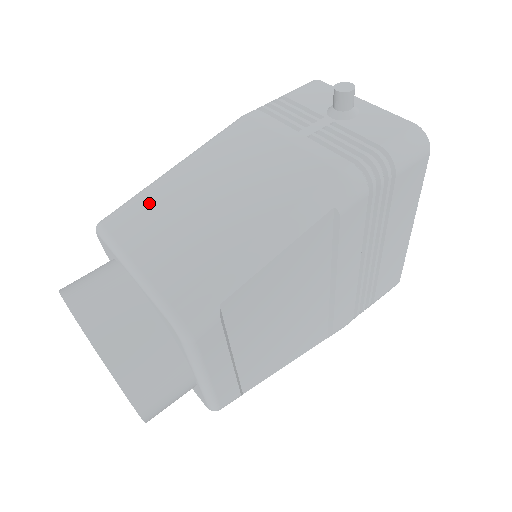
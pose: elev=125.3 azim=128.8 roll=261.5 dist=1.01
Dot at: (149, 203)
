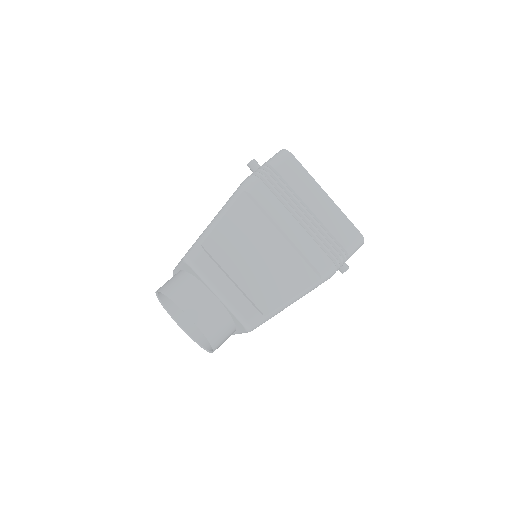
Dot at: occluded
